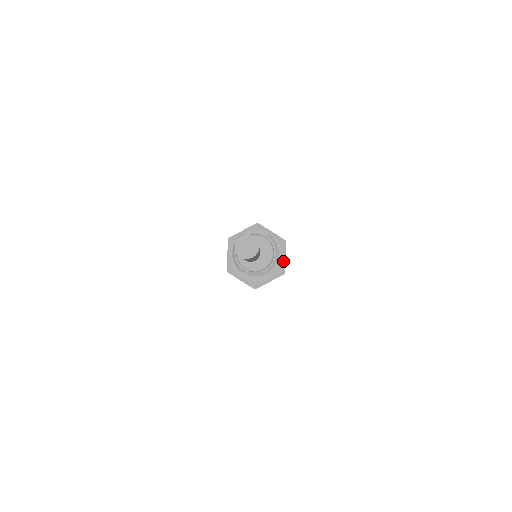
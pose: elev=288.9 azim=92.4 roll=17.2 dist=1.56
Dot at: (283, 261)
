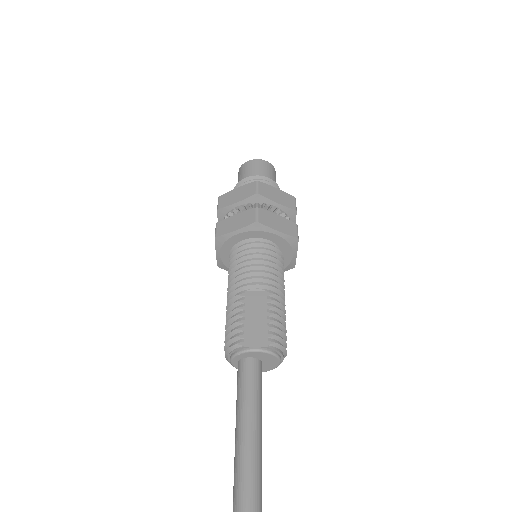
Dot at: (293, 259)
